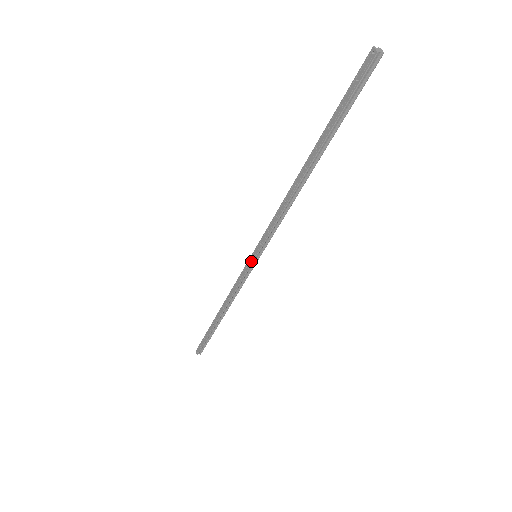
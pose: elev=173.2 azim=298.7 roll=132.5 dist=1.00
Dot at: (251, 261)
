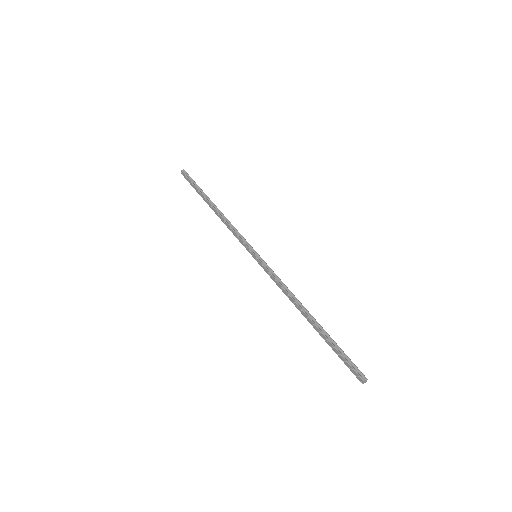
Dot at: (251, 254)
